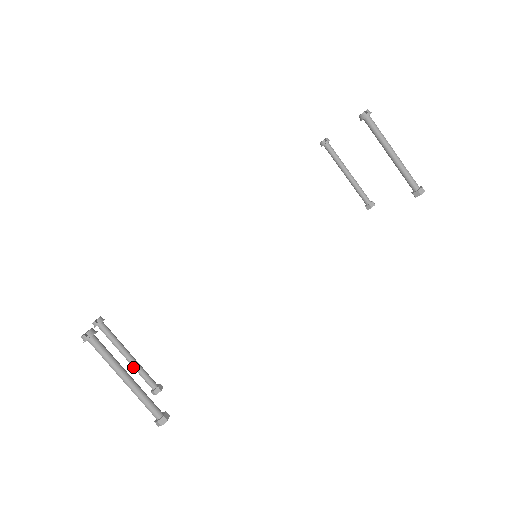
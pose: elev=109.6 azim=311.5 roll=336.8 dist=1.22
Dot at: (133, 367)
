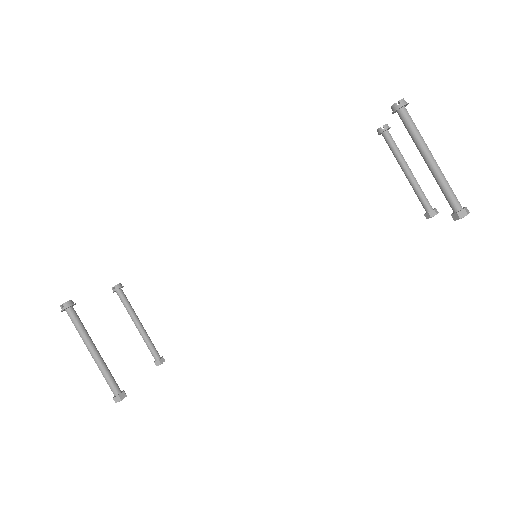
Dot at: occluded
